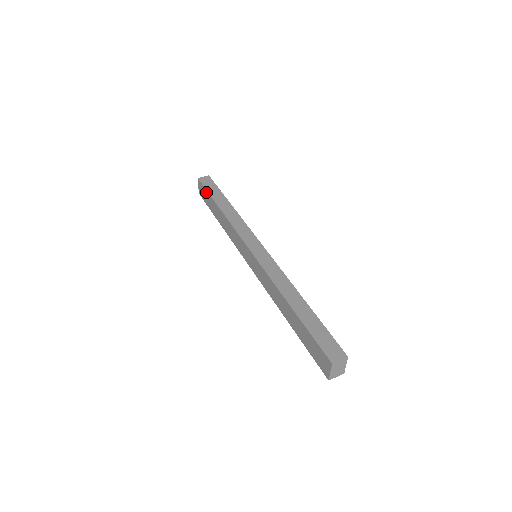
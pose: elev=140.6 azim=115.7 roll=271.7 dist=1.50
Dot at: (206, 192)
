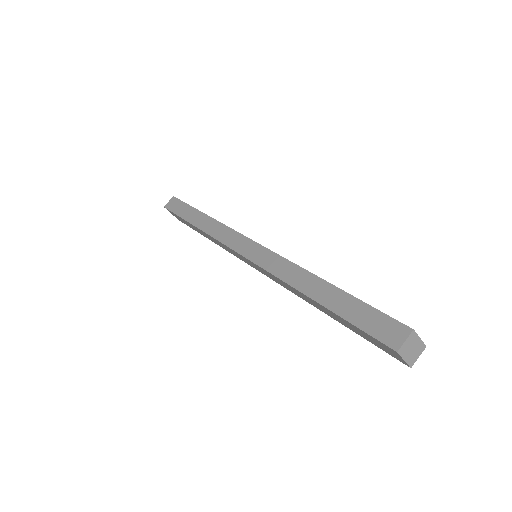
Dot at: occluded
